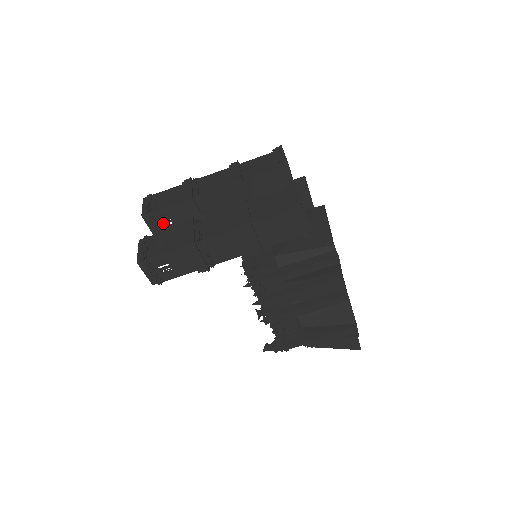
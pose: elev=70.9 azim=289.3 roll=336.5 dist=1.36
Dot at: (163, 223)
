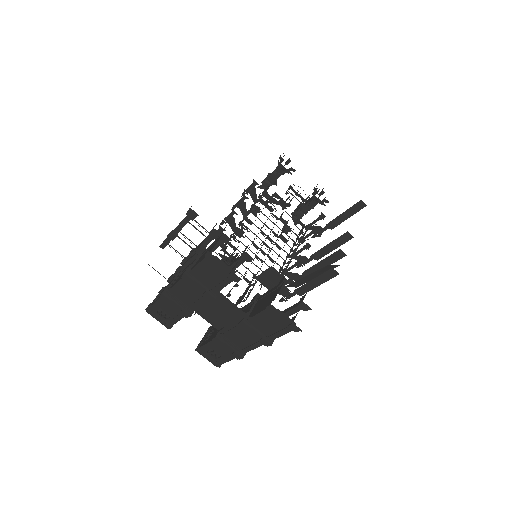
Dot at: occluded
